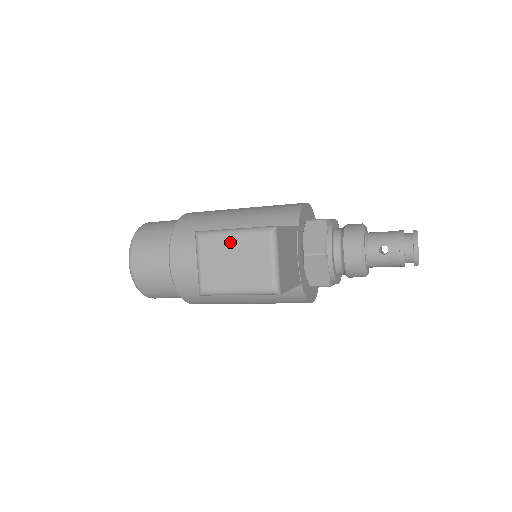
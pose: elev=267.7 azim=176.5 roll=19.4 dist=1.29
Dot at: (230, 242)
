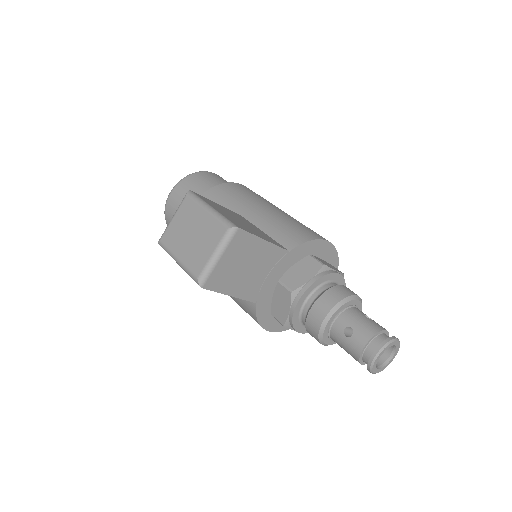
Dot at: (200, 216)
